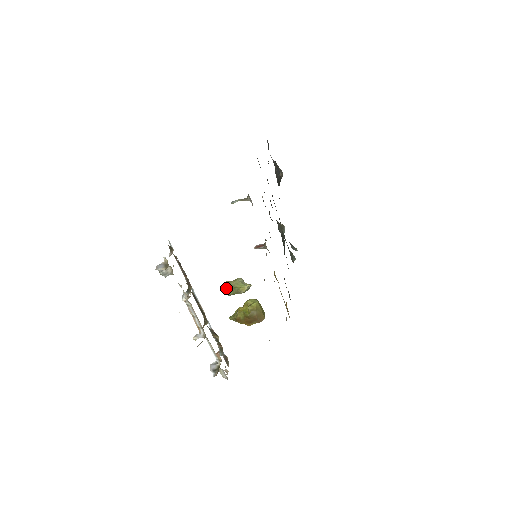
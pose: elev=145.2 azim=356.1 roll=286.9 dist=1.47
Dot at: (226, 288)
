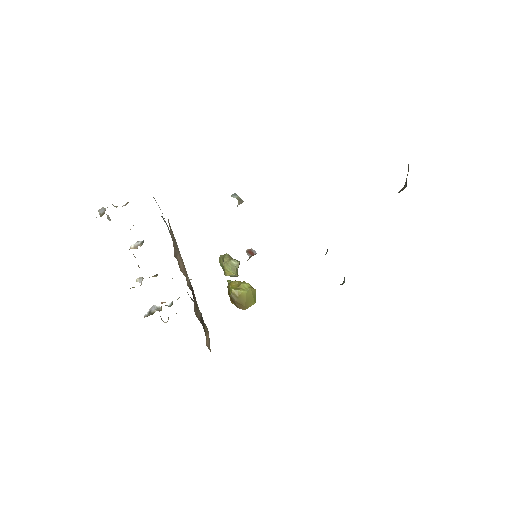
Dot at: (221, 258)
